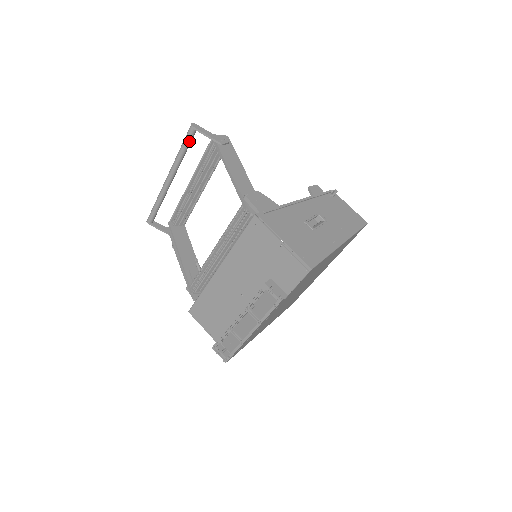
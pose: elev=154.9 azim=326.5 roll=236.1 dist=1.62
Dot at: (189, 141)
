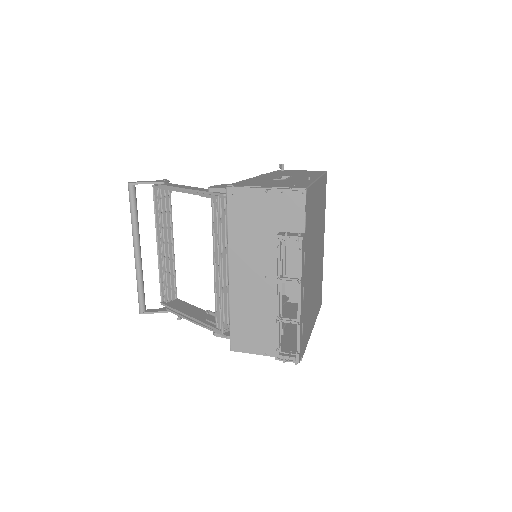
Dot at: (134, 199)
